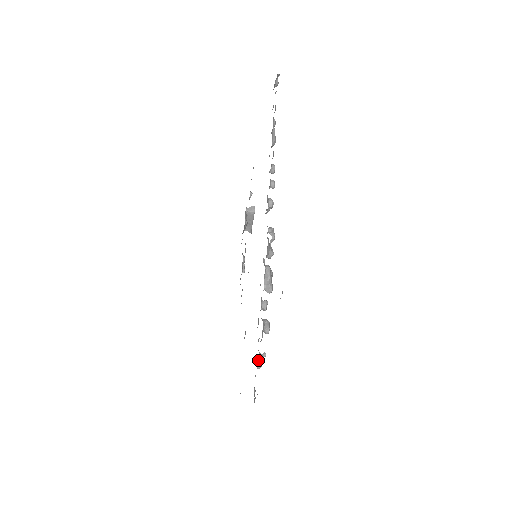
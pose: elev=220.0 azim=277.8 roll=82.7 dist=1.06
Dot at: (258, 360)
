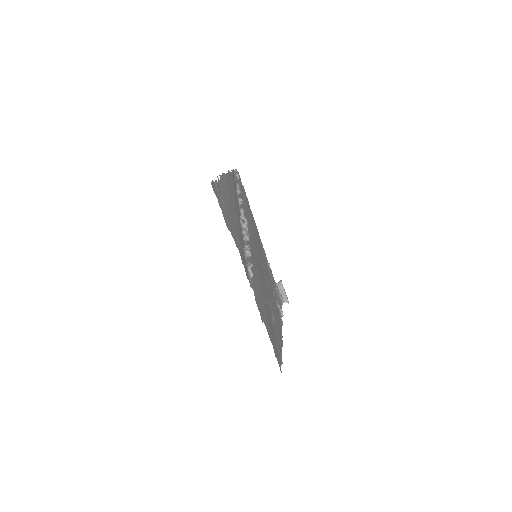
Dot at: (248, 268)
